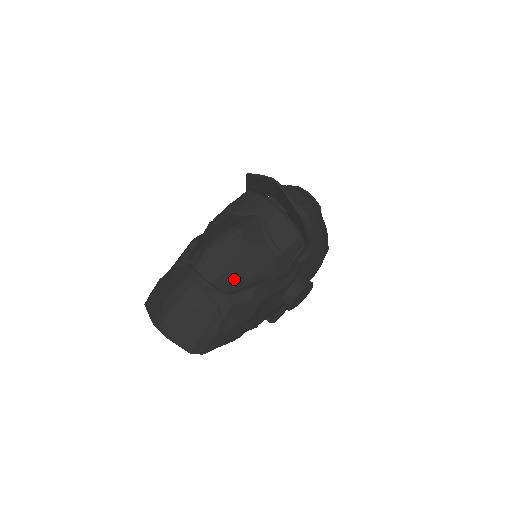
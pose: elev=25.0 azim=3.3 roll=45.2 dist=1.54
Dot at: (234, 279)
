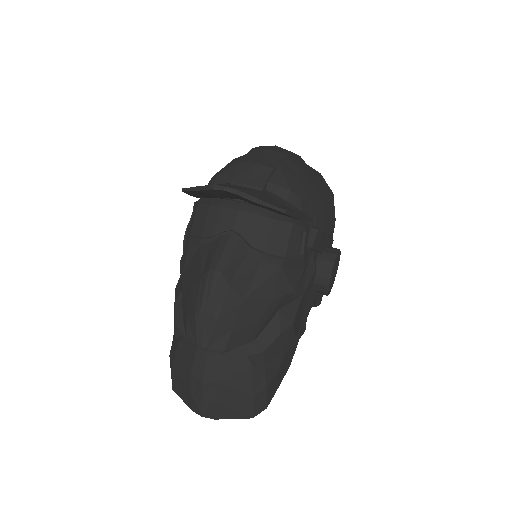
Dot at: (248, 326)
